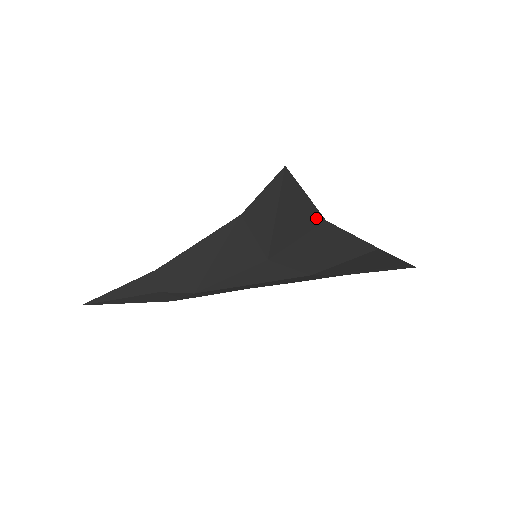
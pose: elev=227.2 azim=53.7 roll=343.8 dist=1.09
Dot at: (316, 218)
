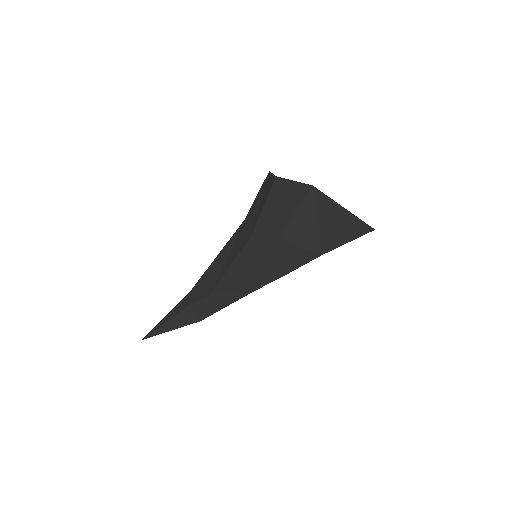
Dot at: (273, 181)
